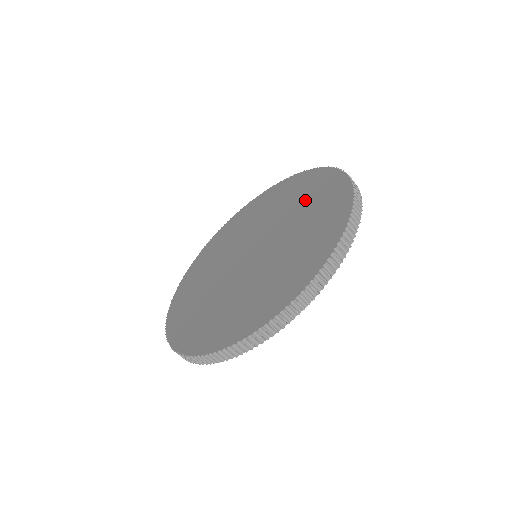
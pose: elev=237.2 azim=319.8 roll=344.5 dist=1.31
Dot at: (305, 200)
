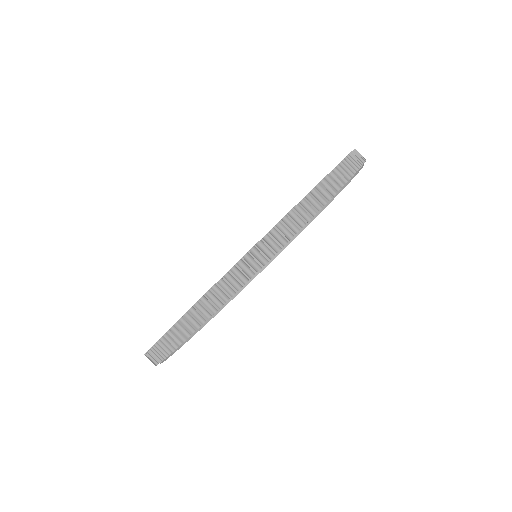
Dot at: occluded
